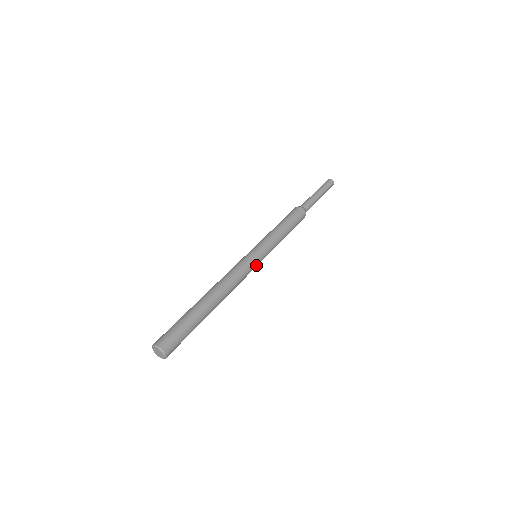
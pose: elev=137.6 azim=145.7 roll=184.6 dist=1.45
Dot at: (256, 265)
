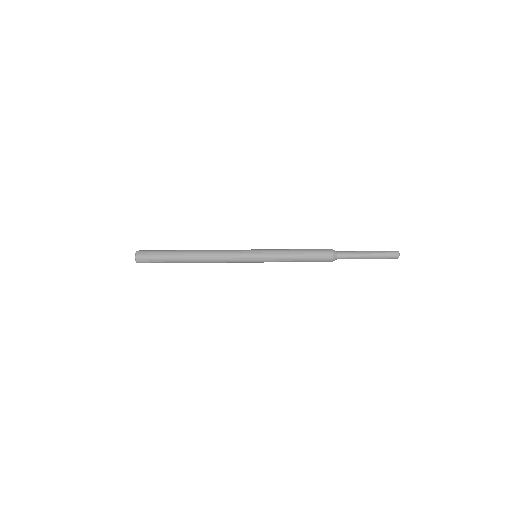
Dot at: (247, 251)
